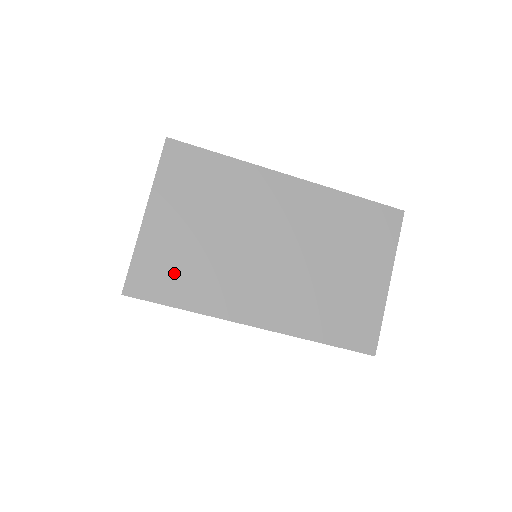
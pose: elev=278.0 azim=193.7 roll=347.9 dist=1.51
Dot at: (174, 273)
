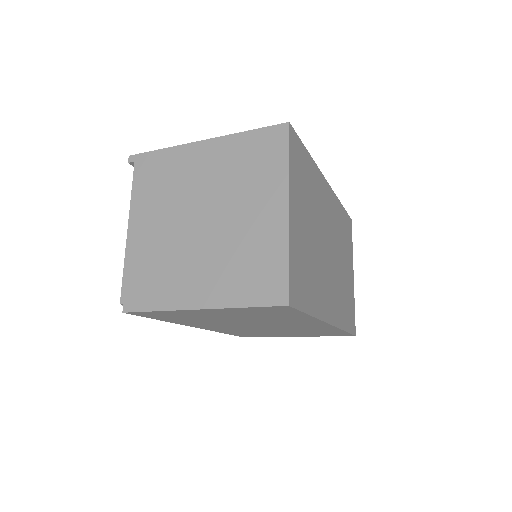
Dot at: (305, 276)
